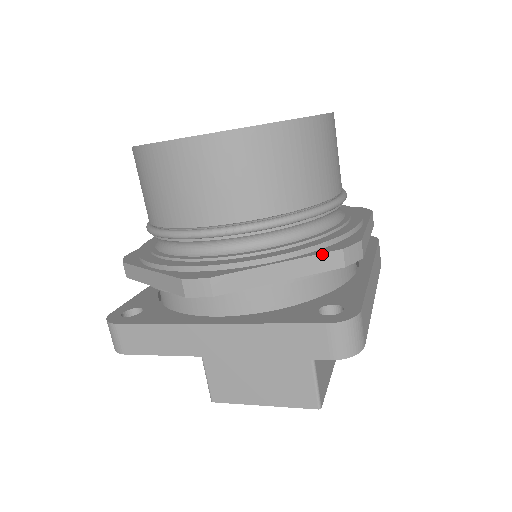
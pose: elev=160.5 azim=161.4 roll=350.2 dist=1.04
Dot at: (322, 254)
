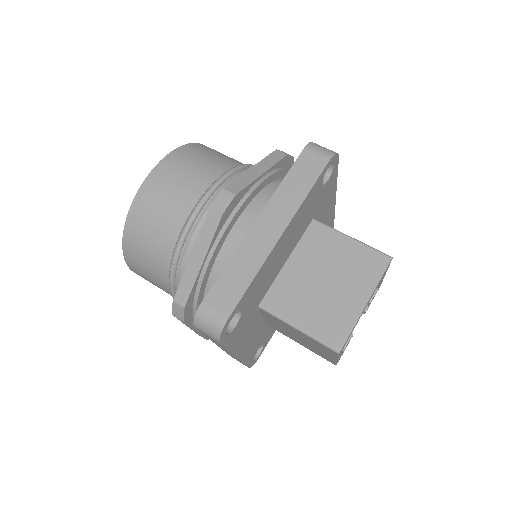
Dot at: (269, 155)
